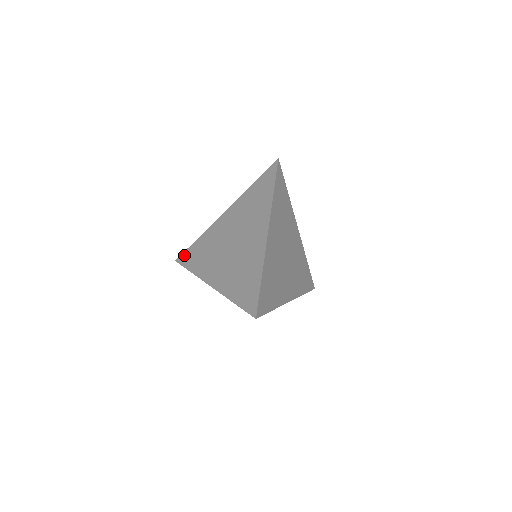
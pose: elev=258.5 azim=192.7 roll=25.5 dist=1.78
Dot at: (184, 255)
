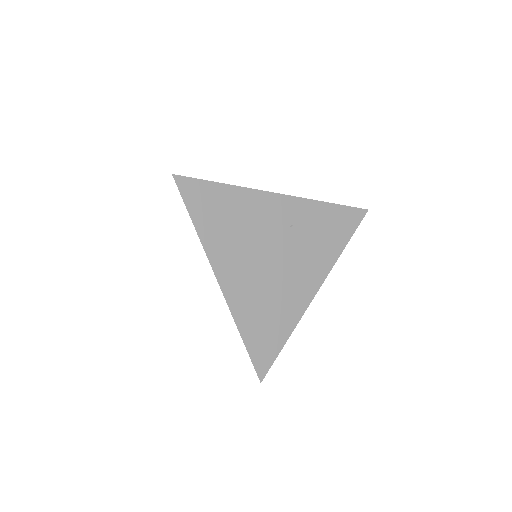
Dot at: occluded
